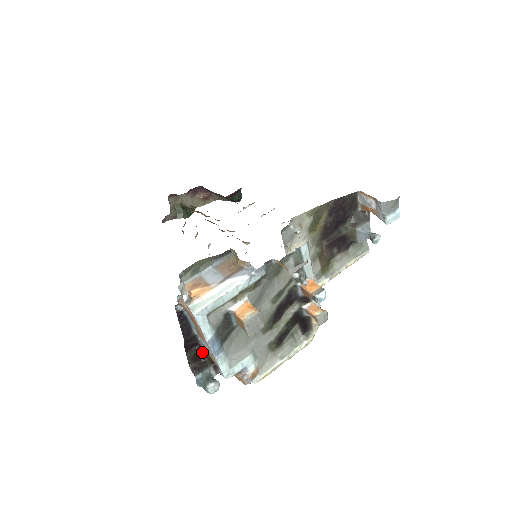
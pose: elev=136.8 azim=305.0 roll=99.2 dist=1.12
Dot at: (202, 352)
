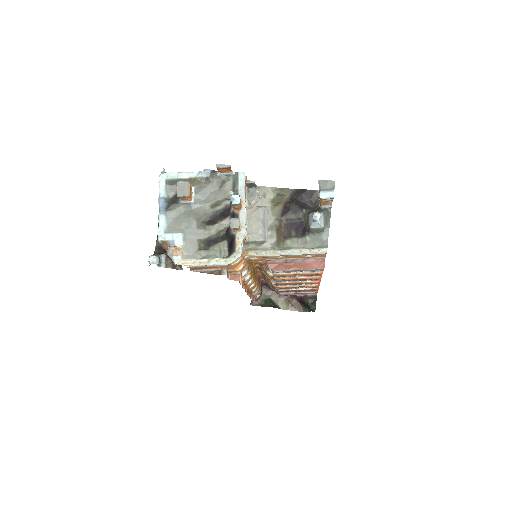
Dot at: occluded
